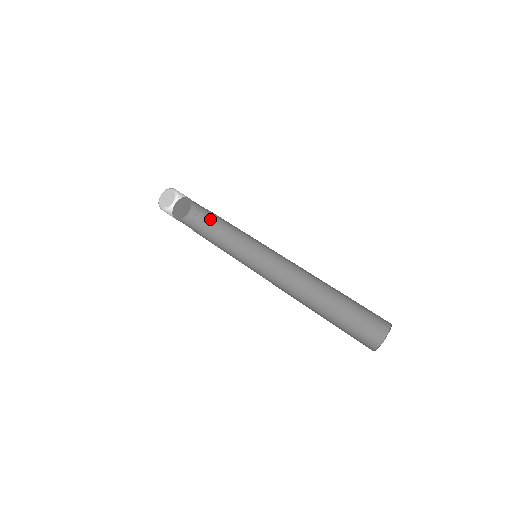
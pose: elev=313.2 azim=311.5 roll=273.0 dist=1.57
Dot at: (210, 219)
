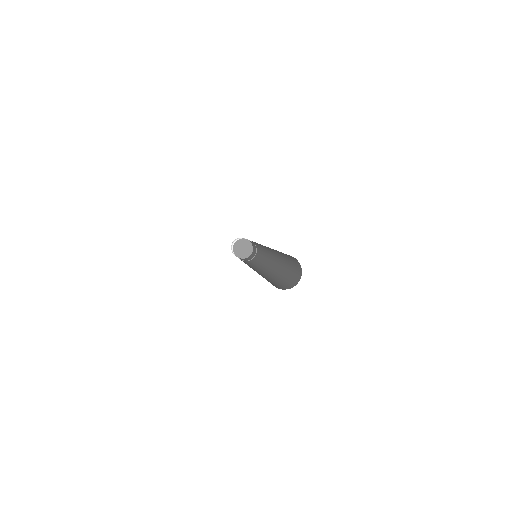
Dot at: (250, 260)
